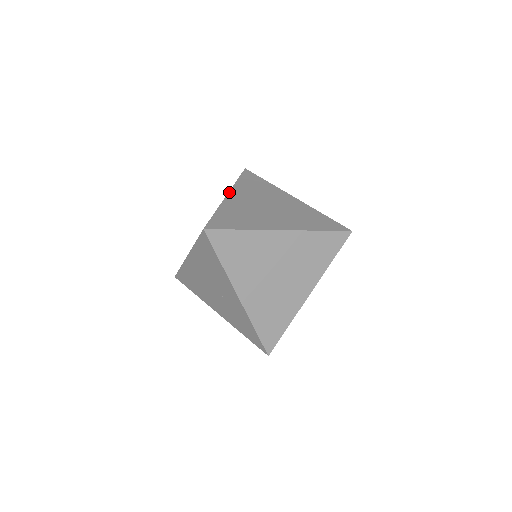
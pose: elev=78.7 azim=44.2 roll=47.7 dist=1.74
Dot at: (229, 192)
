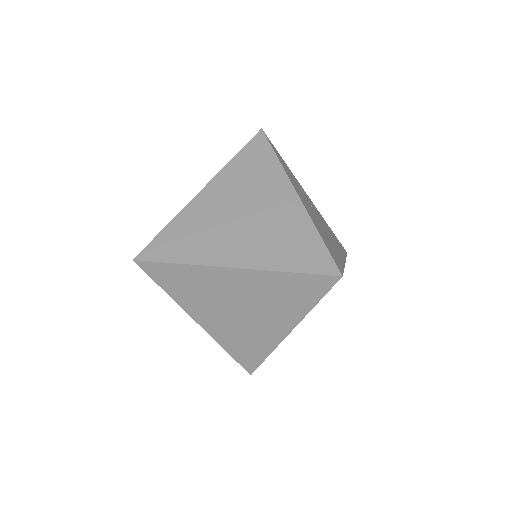
Dot at: (206, 185)
